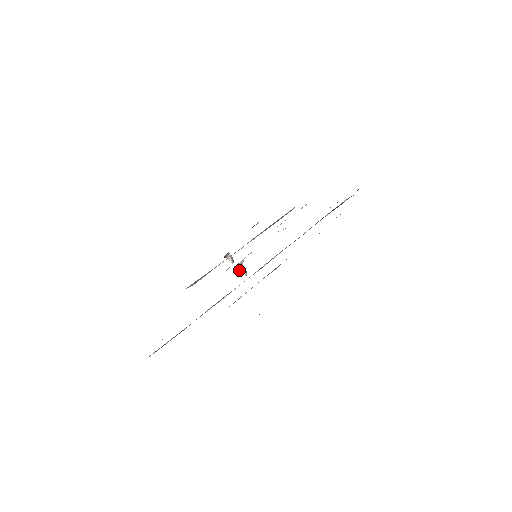
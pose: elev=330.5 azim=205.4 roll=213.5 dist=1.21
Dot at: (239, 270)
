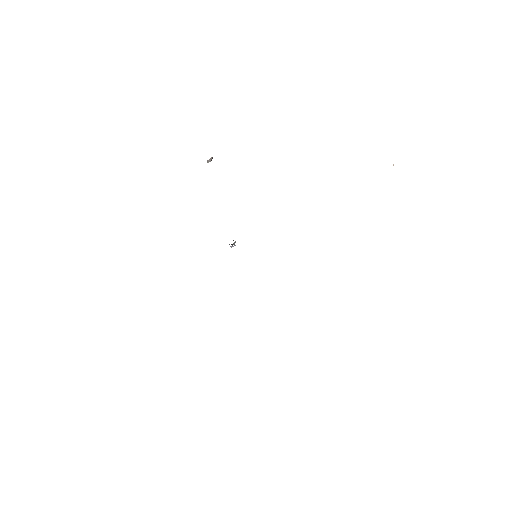
Dot at: (231, 244)
